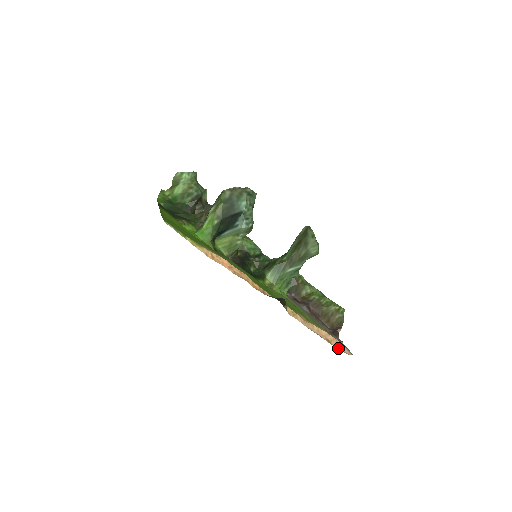
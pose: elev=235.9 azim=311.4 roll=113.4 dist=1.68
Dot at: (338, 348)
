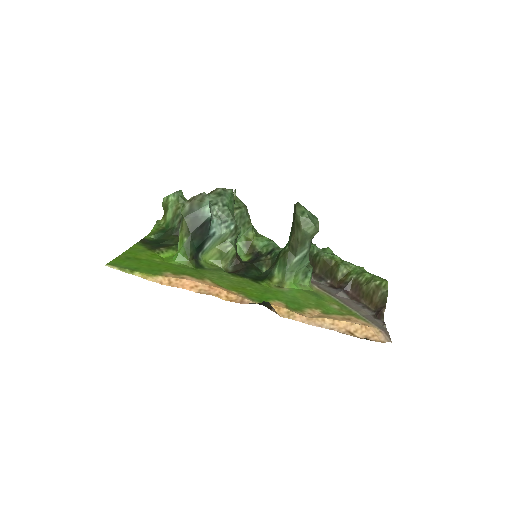
Dot at: (365, 338)
